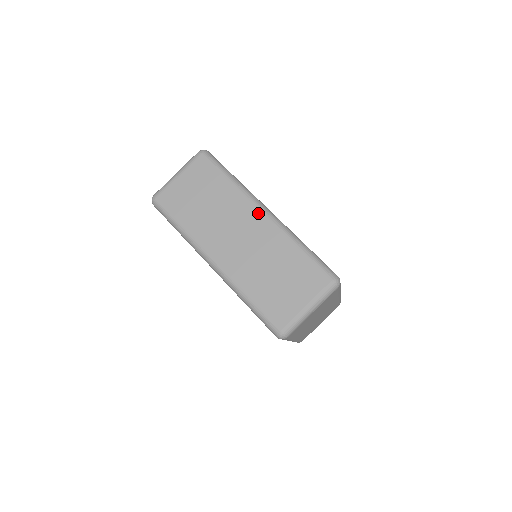
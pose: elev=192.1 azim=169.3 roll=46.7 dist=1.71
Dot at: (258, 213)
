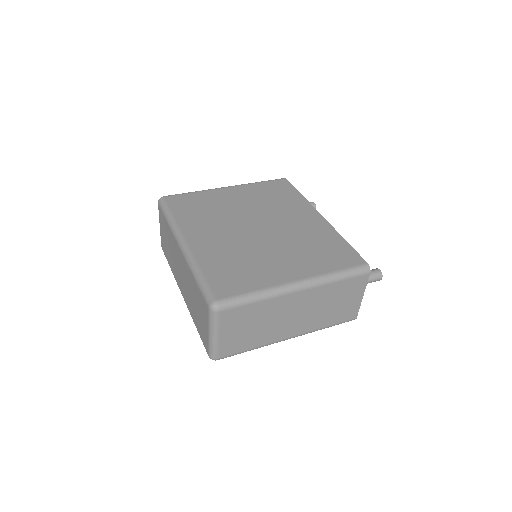
Dot at: (179, 249)
